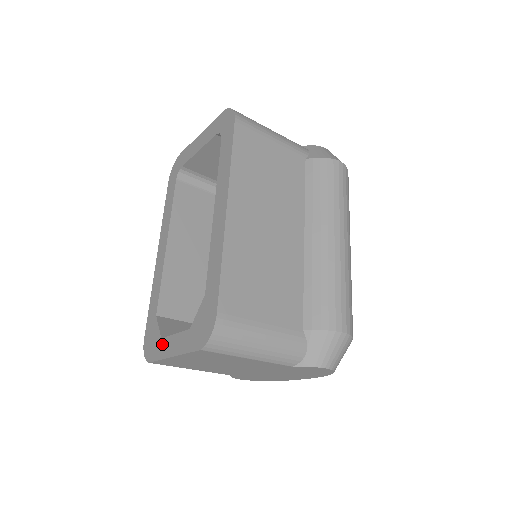
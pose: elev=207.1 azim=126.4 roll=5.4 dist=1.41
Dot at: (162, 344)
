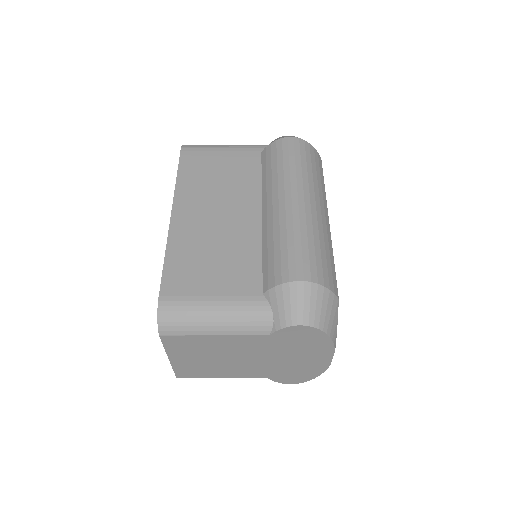
Dot at: occluded
